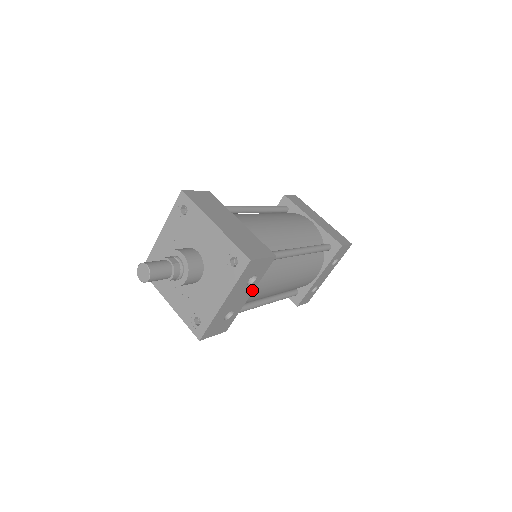
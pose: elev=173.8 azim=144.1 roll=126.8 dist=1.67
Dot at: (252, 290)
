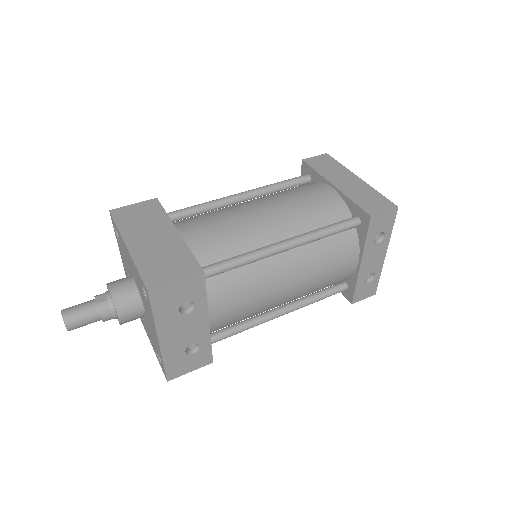
Dot at: (206, 316)
